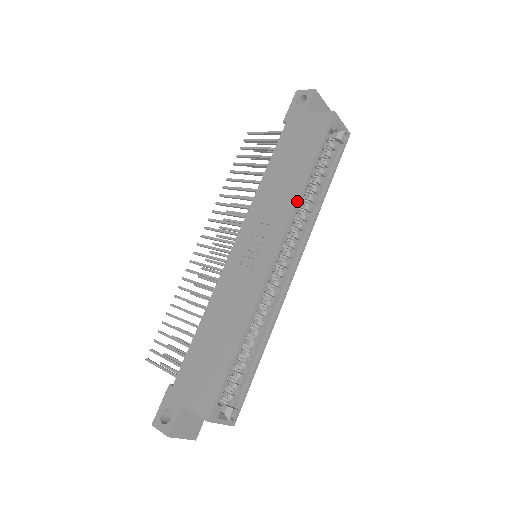
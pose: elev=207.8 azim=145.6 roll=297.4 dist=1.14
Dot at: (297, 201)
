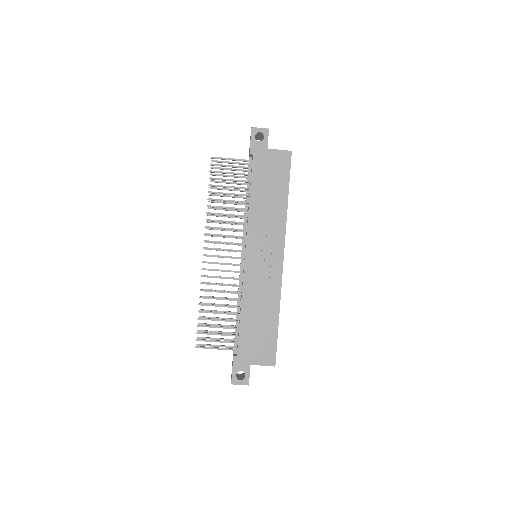
Dot at: (286, 219)
